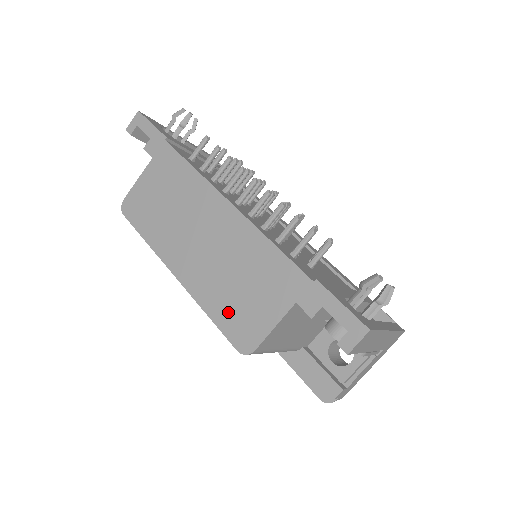
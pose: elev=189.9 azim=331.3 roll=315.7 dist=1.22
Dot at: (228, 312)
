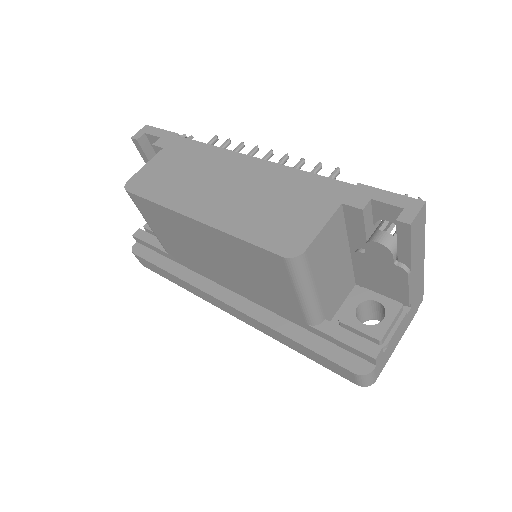
Dot at: (266, 230)
